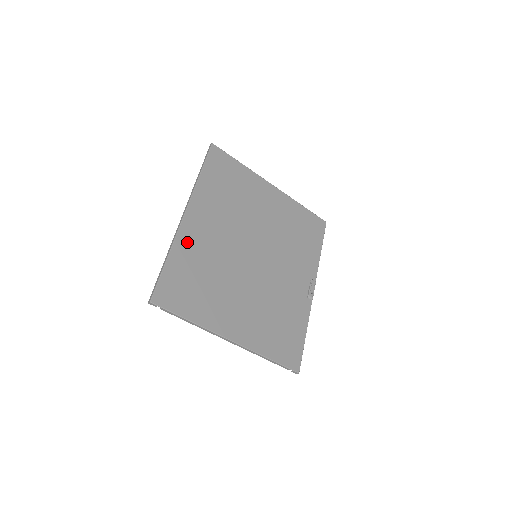
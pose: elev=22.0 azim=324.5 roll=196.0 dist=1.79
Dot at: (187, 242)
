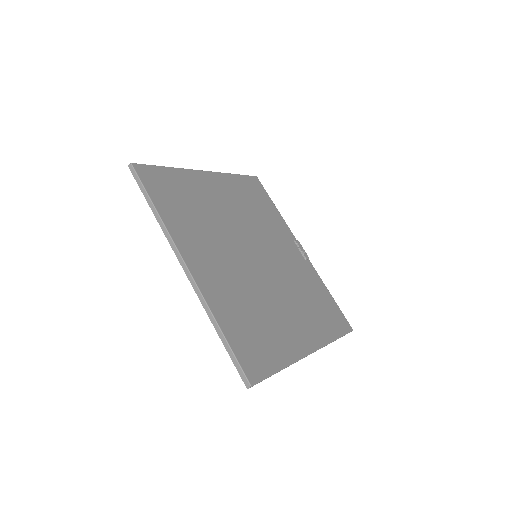
Dot at: (214, 295)
